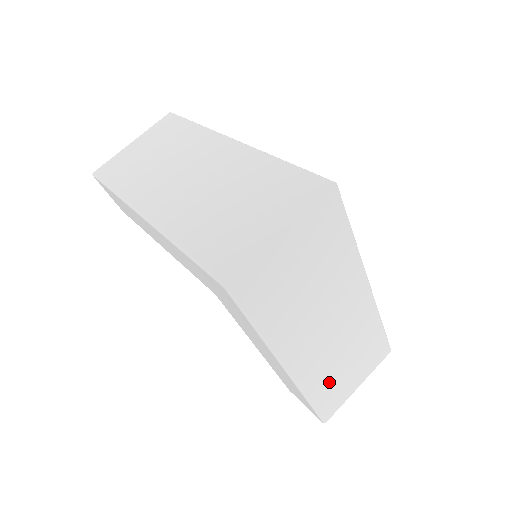
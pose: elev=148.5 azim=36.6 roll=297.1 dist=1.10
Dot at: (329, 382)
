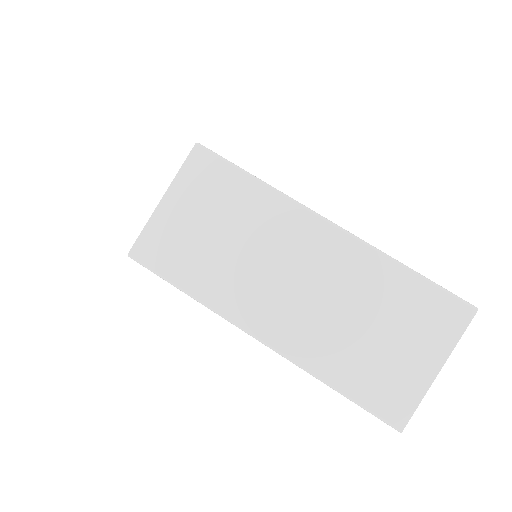
Dot at: (355, 359)
